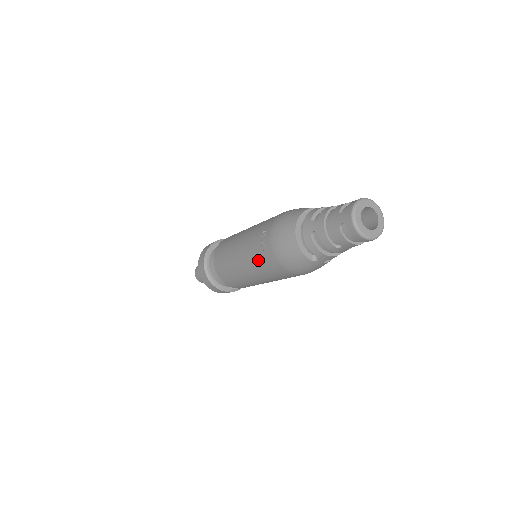
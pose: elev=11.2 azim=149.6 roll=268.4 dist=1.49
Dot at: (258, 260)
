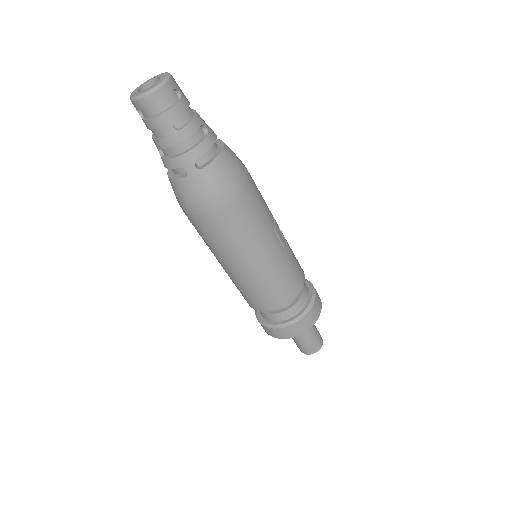
Dot at: (202, 238)
